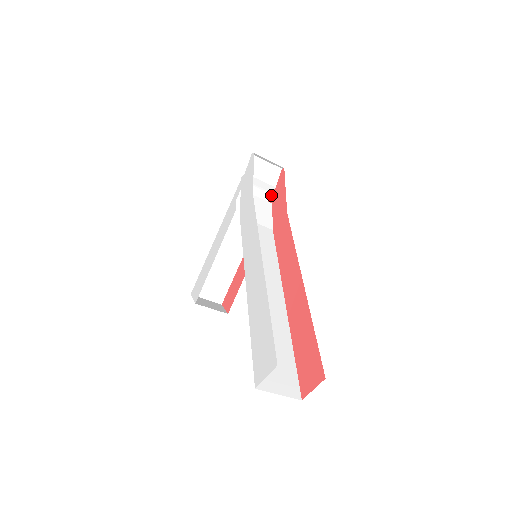
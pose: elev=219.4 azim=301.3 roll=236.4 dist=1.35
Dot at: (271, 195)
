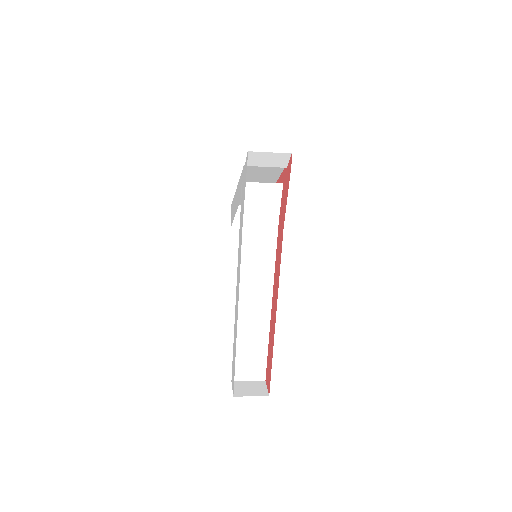
Dot at: (284, 169)
